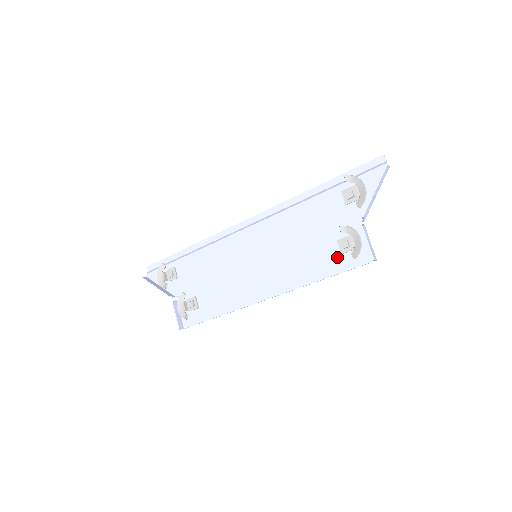
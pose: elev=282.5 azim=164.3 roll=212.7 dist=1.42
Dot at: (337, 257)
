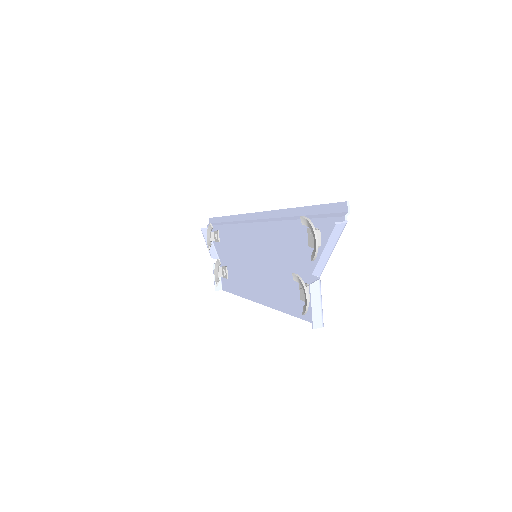
Dot at: (299, 300)
